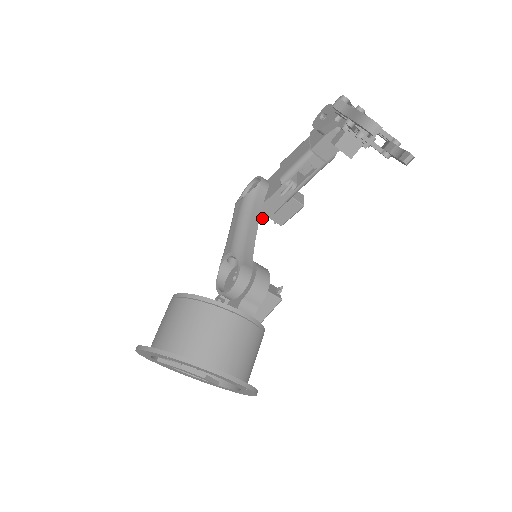
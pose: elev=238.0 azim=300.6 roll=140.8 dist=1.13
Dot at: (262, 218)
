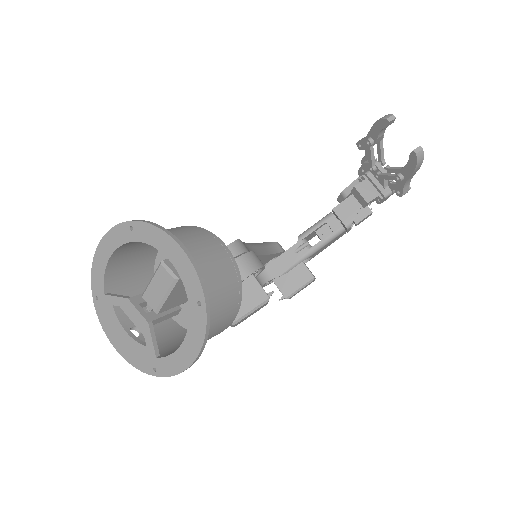
Dot at: (269, 277)
